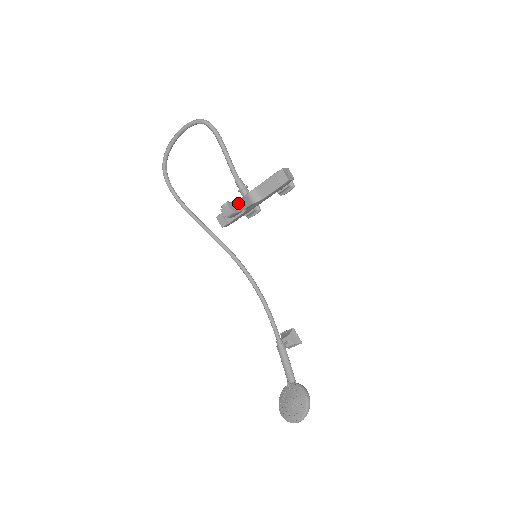
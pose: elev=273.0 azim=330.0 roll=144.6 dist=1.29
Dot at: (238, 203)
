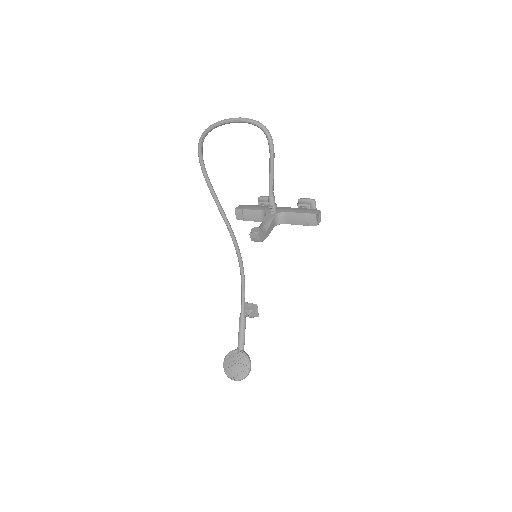
Dot at: (266, 230)
